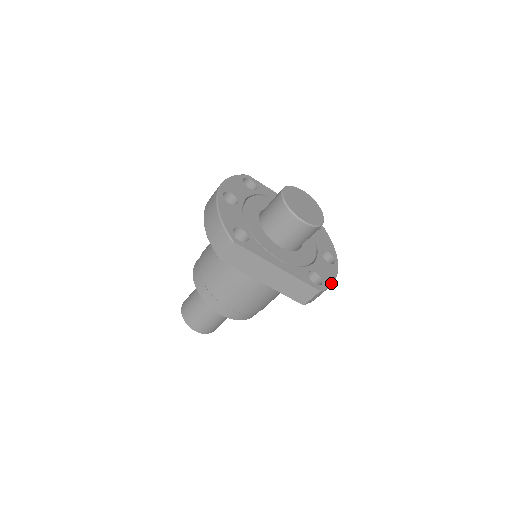
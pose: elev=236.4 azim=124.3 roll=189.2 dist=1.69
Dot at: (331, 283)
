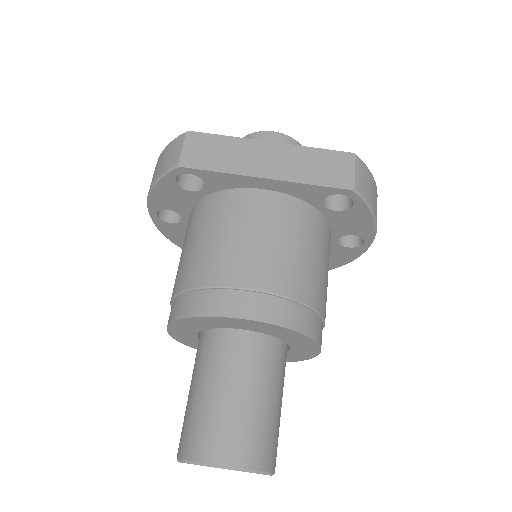
Dot at: occluded
